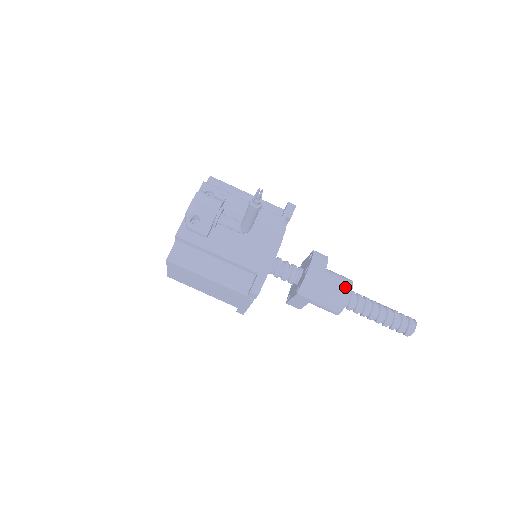
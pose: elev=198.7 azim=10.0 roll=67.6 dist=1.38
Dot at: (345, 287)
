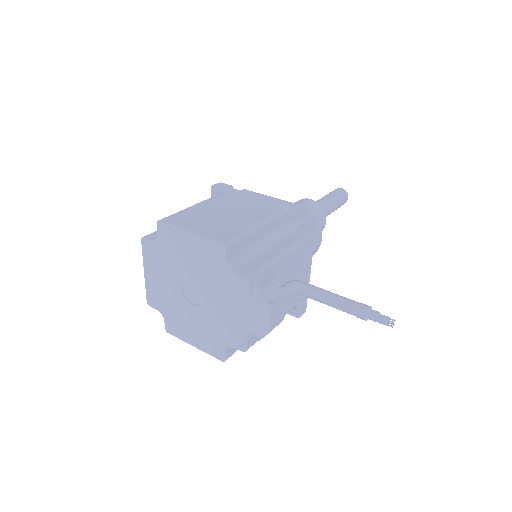
Dot at: (323, 222)
